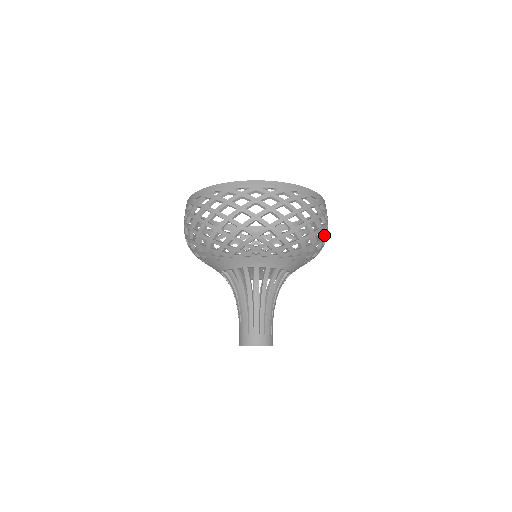
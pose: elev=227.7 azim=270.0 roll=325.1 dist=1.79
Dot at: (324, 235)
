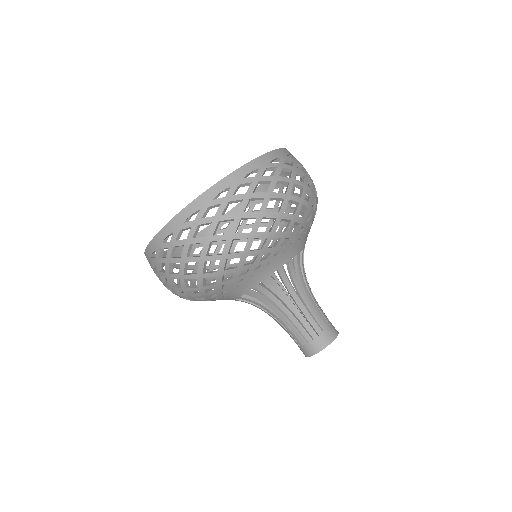
Dot at: (311, 186)
